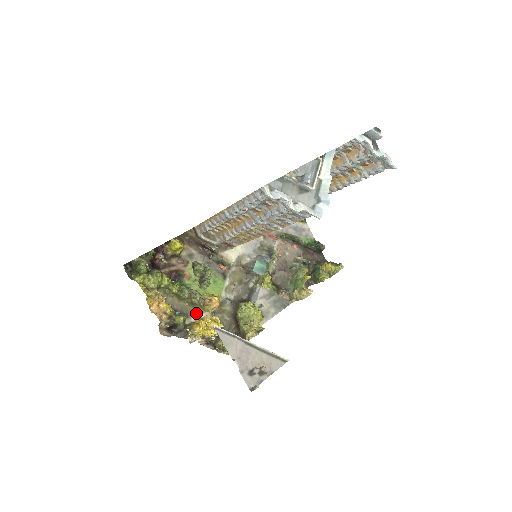
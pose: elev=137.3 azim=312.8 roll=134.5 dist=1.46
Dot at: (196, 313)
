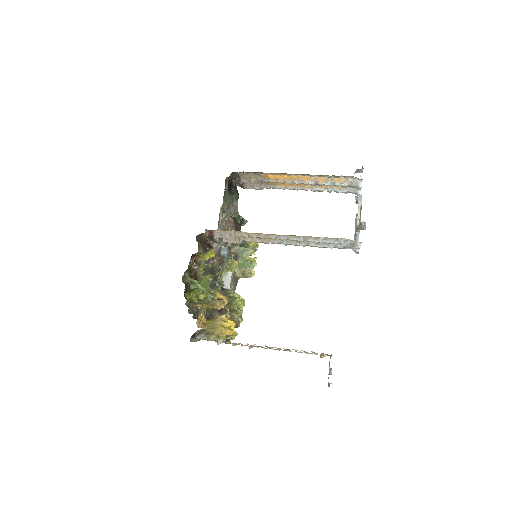
Dot at: (200, 310)
